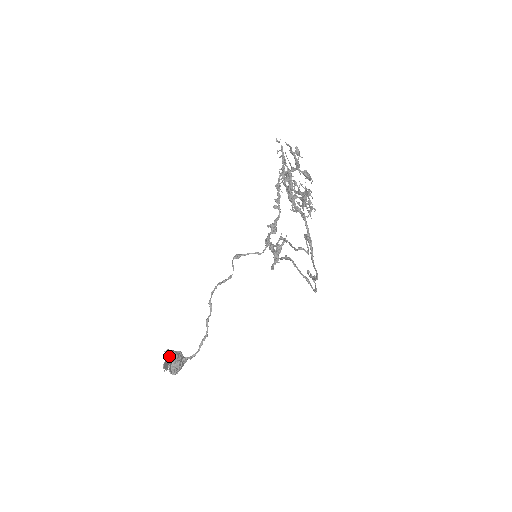
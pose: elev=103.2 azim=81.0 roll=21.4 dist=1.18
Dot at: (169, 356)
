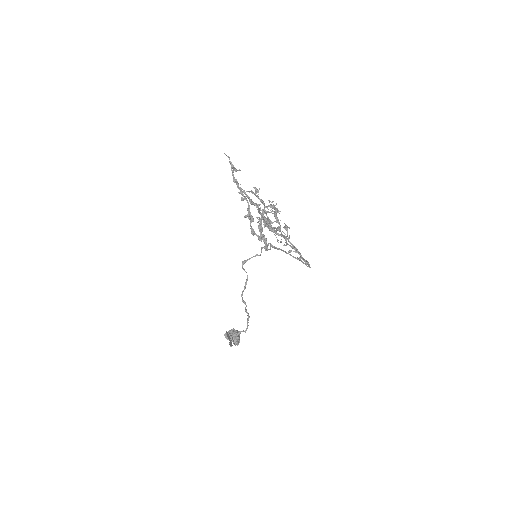
Dot at: (228, 336)
